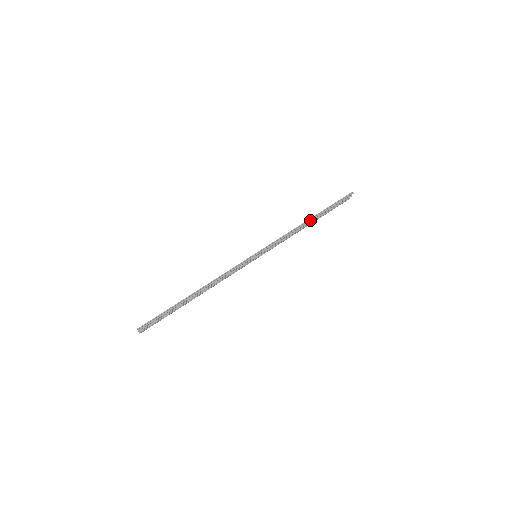
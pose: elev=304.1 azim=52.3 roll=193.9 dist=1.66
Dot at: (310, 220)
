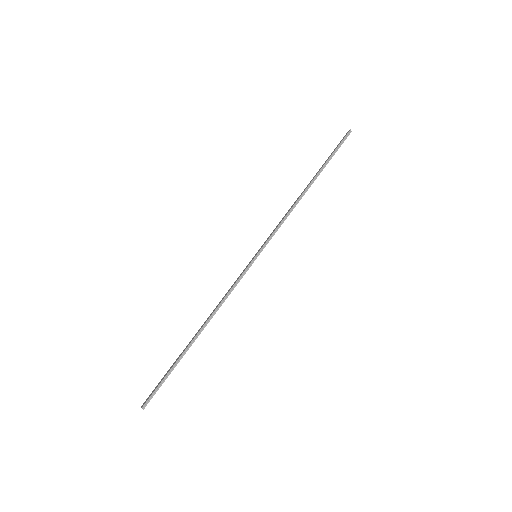
Dot at: (309, 186)
